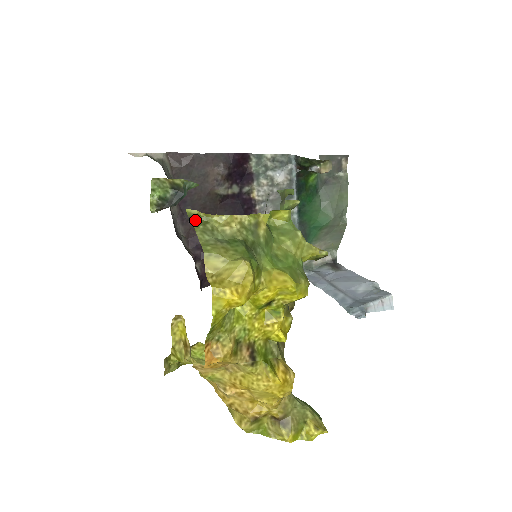
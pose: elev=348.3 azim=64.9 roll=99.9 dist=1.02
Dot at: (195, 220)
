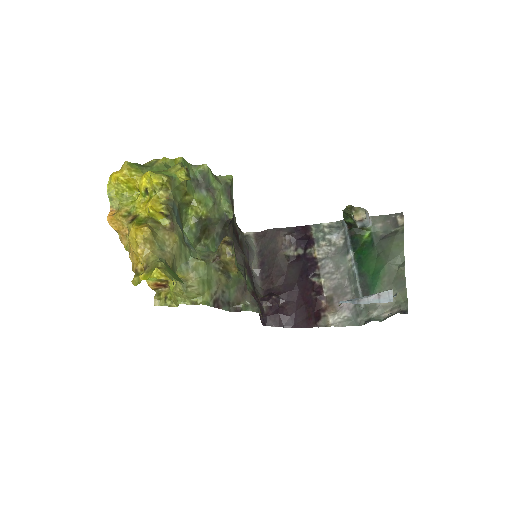
Dot at: occluded
